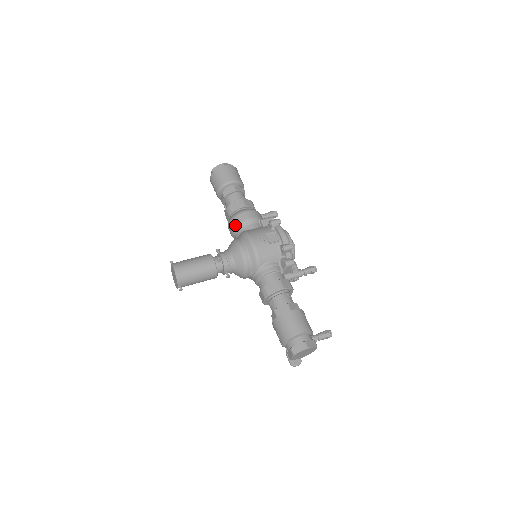
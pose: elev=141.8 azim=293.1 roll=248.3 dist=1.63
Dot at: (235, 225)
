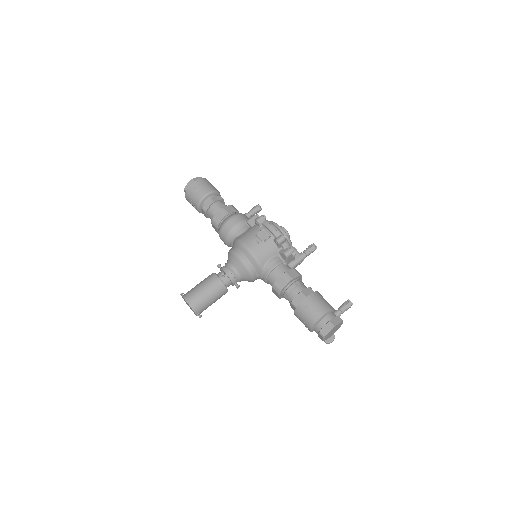
Dot at: (225, 236)
